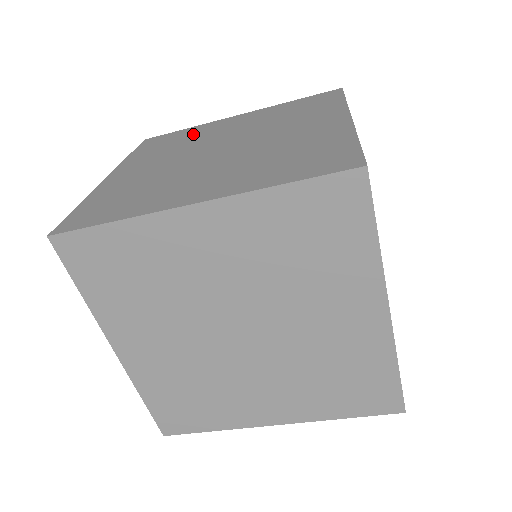
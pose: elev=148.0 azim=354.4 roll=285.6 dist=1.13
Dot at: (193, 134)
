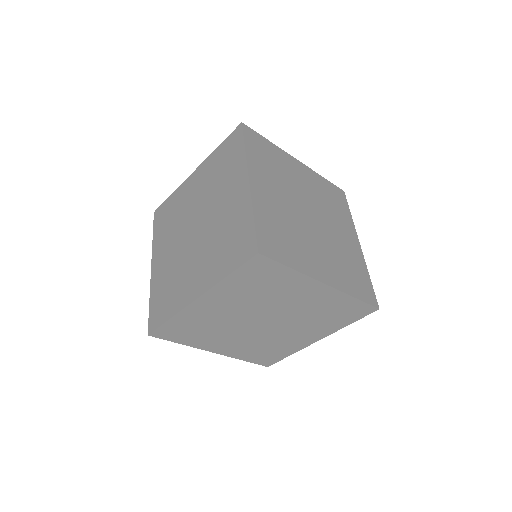
Dot at: (281, 162)
